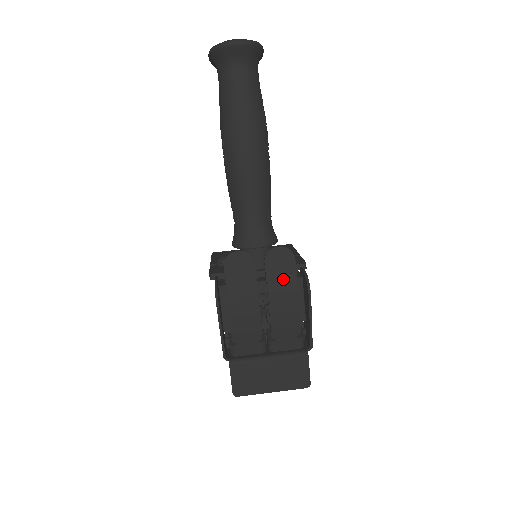
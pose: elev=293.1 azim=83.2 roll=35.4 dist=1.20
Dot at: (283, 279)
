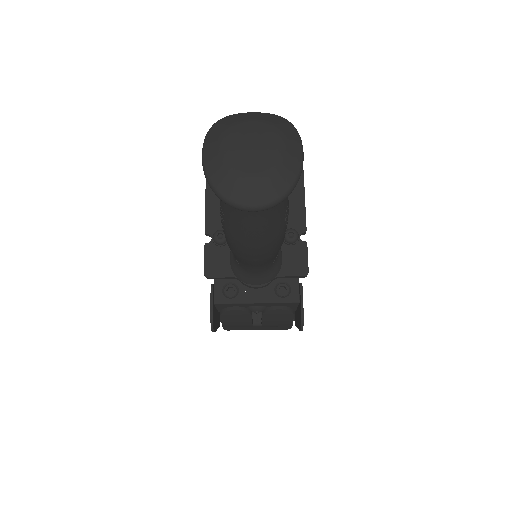
Dot at: (278, 322)
